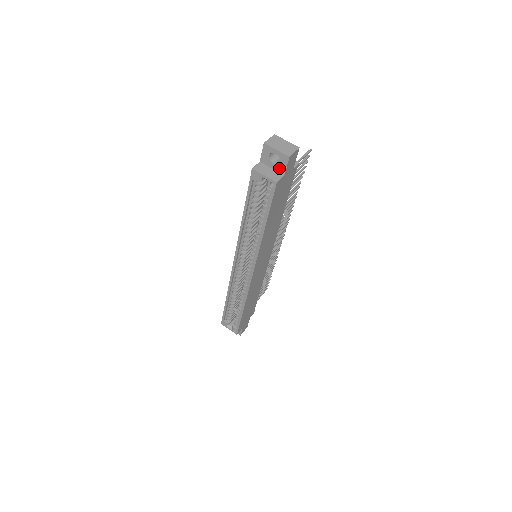
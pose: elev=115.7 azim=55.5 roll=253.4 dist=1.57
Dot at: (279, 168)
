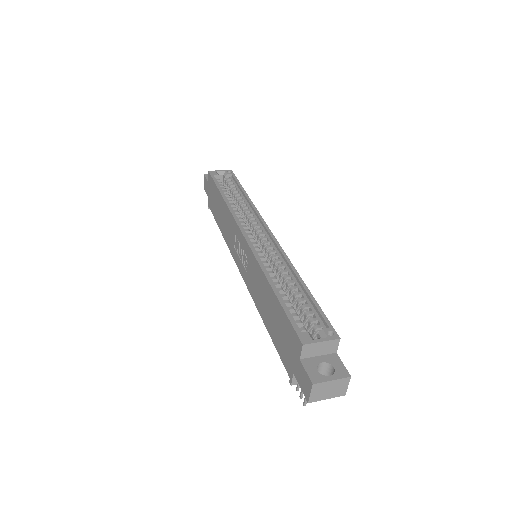
Dot at: occluded
